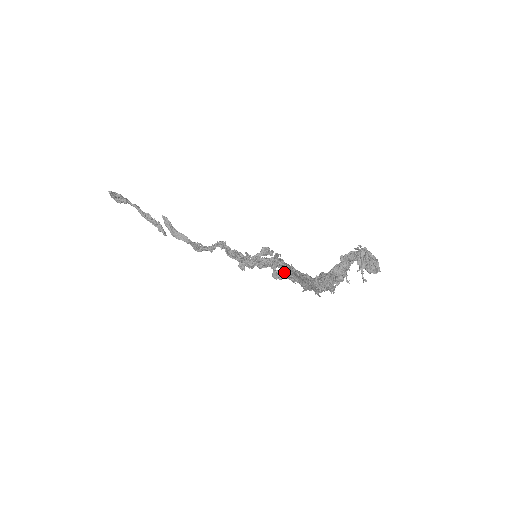
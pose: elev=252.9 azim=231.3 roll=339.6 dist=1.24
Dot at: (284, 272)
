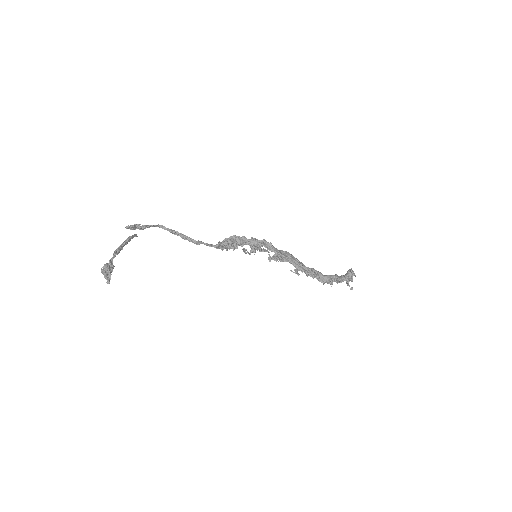
Dot at: occluded
